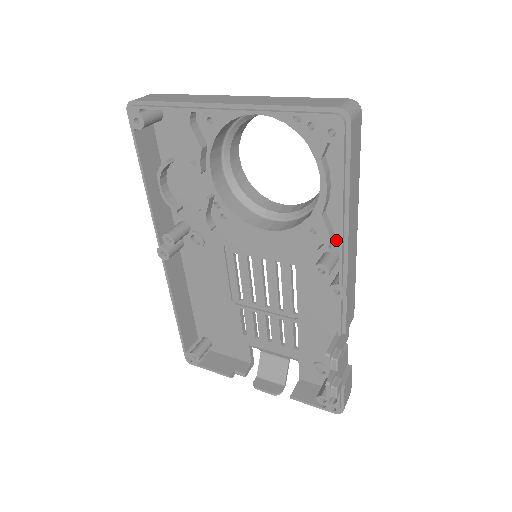
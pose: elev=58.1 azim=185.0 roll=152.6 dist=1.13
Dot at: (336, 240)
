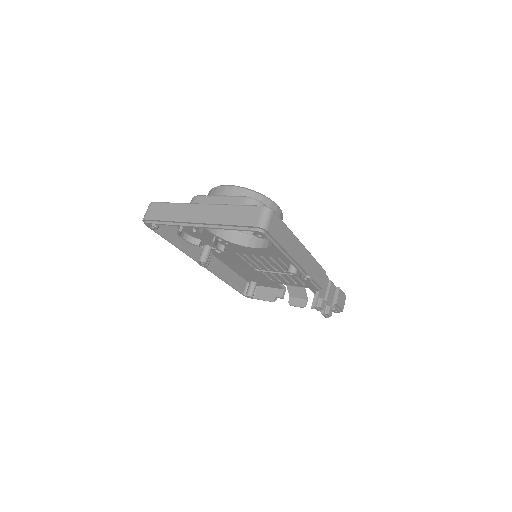
Dot at: occluded
